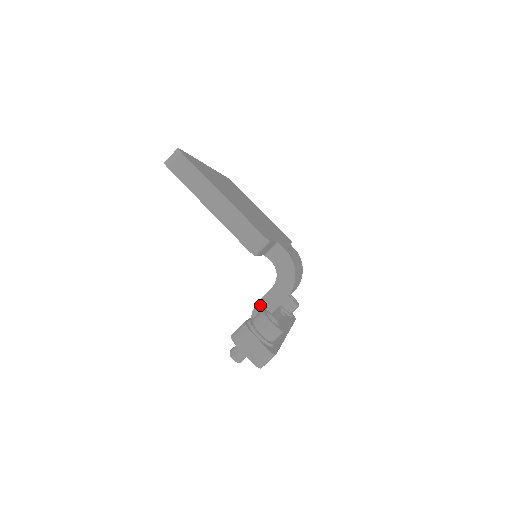
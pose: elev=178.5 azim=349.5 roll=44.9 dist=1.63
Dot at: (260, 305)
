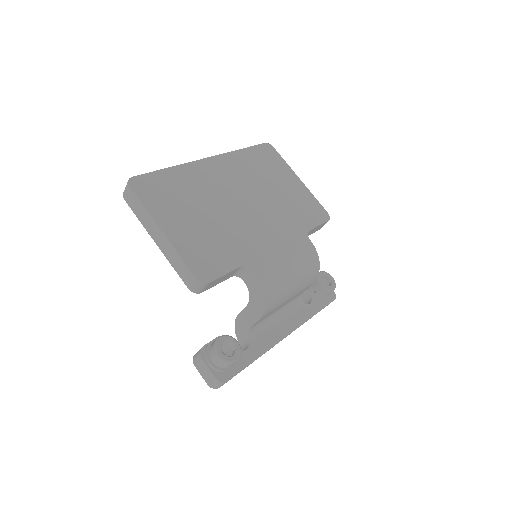
Dot at: (240, 318)
